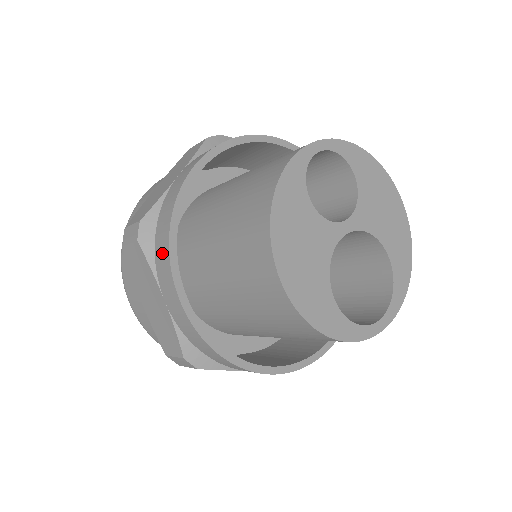
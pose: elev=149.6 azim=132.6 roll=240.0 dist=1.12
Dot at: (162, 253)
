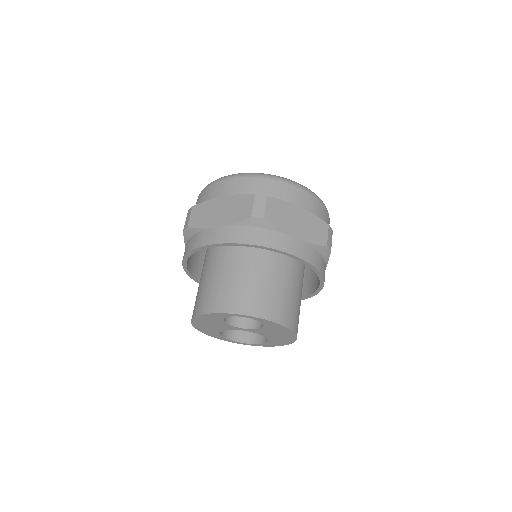
Dot at: (185, 250)
